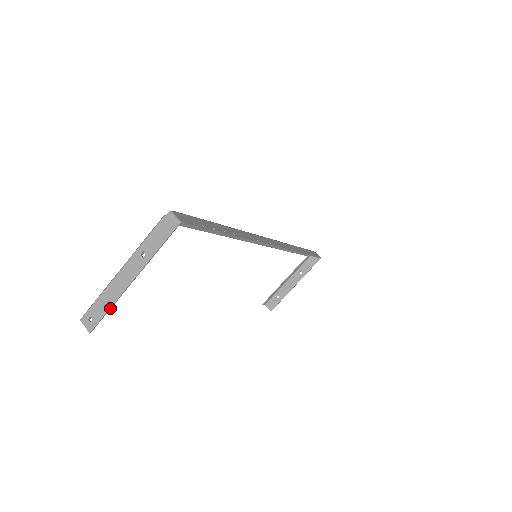
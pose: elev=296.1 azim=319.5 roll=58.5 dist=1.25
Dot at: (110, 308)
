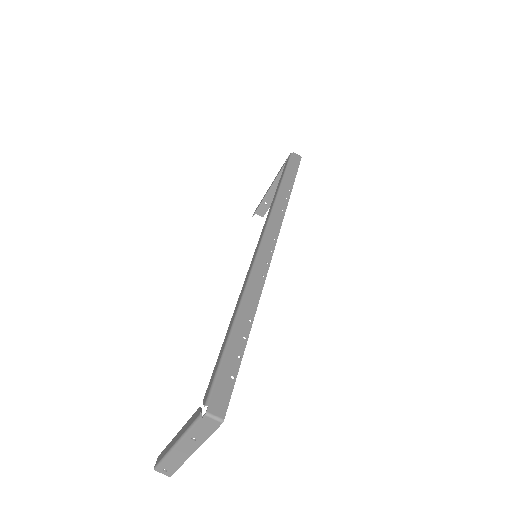
Dot at: (180, 466)
